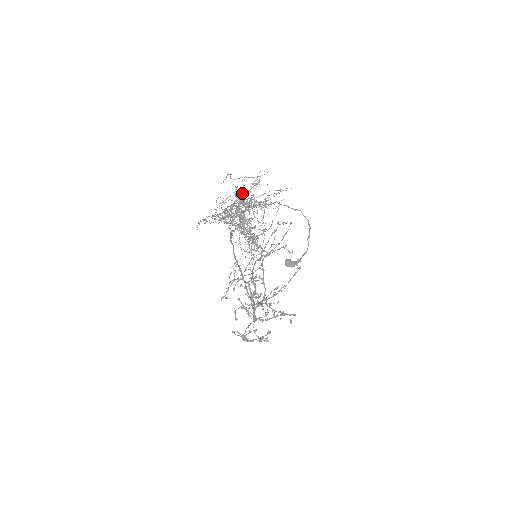
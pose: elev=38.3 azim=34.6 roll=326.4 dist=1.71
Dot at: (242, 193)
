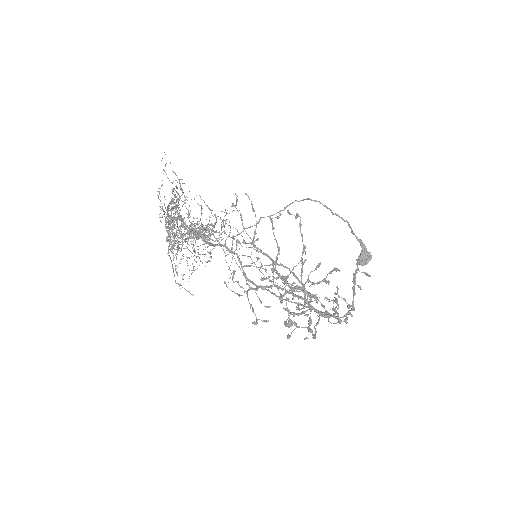
Dot at: (164, 212)
